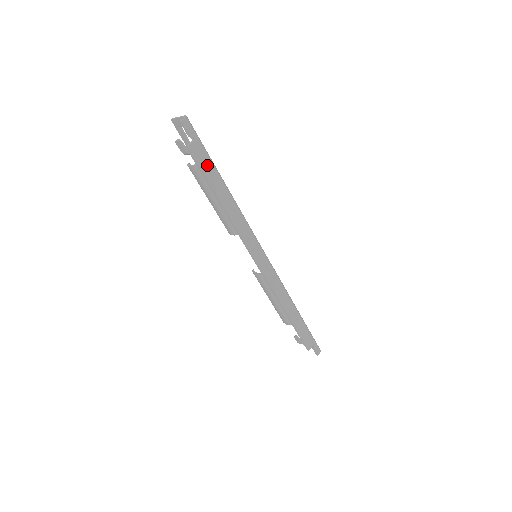
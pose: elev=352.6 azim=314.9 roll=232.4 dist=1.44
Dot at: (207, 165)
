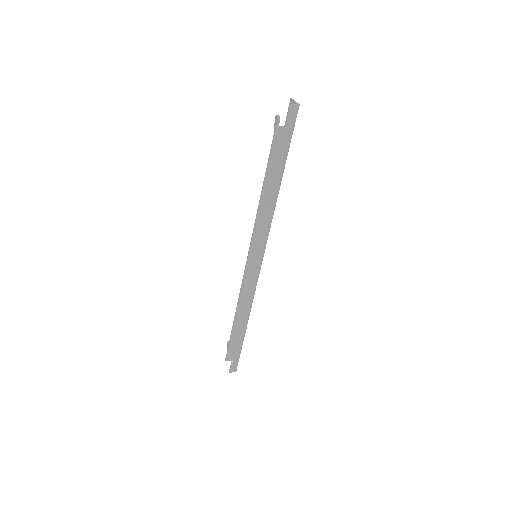
Dot at: (279, 154)
